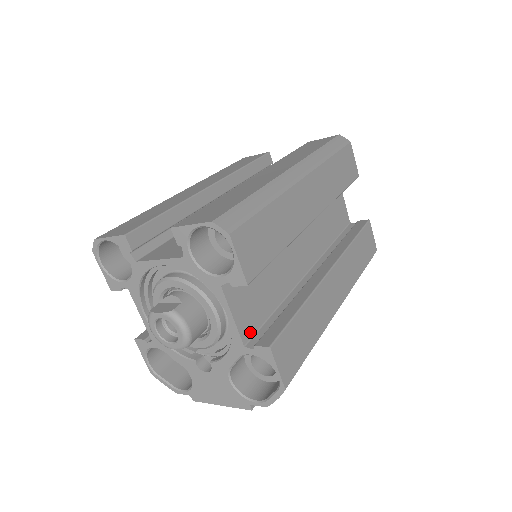
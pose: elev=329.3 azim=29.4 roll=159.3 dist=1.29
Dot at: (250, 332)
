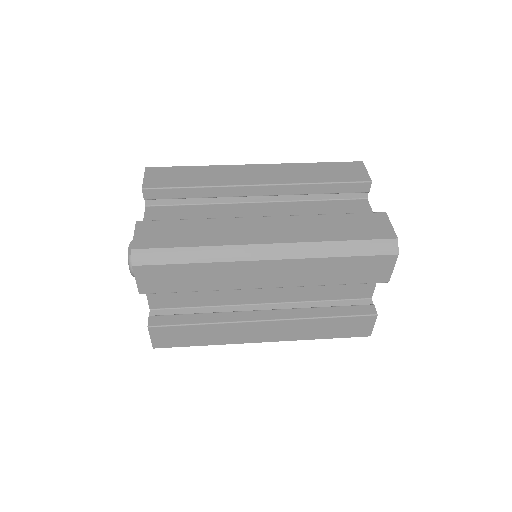
Dot at: (161, 306)
